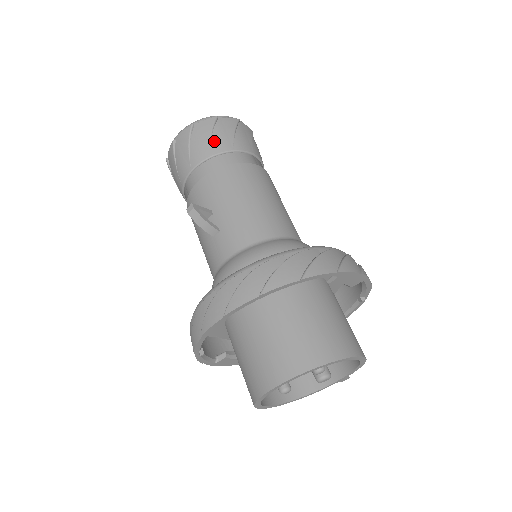
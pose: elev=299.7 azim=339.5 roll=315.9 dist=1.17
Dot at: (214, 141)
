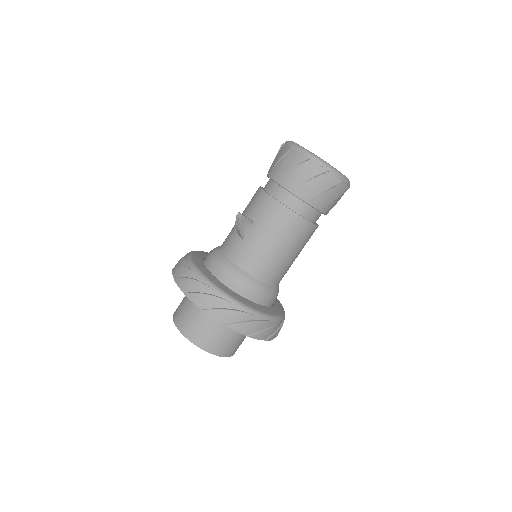
Dot at: (305, 186)
